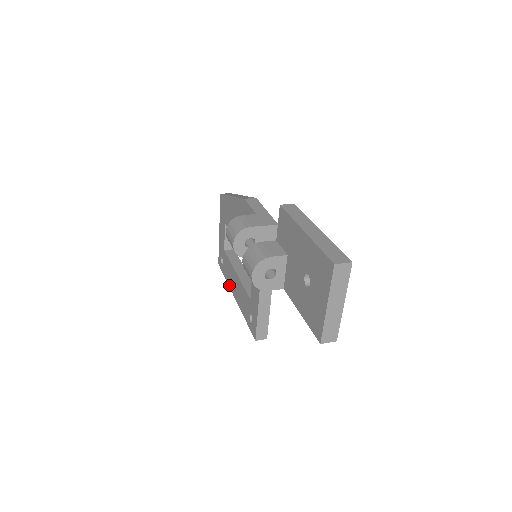
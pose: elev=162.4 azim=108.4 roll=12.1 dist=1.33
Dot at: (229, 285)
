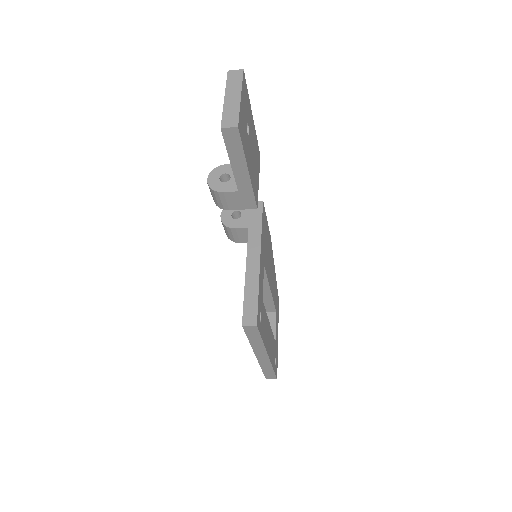
Dot at: occluded
